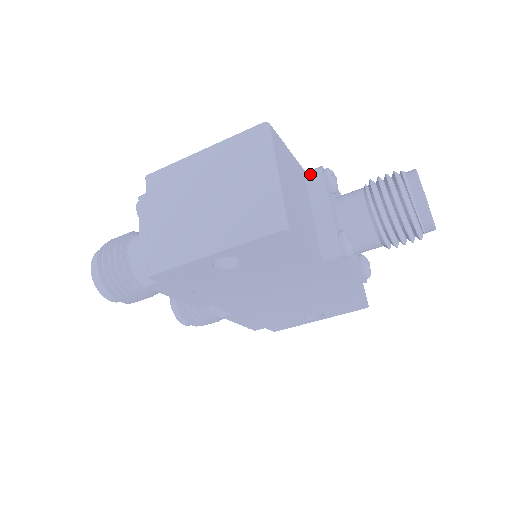
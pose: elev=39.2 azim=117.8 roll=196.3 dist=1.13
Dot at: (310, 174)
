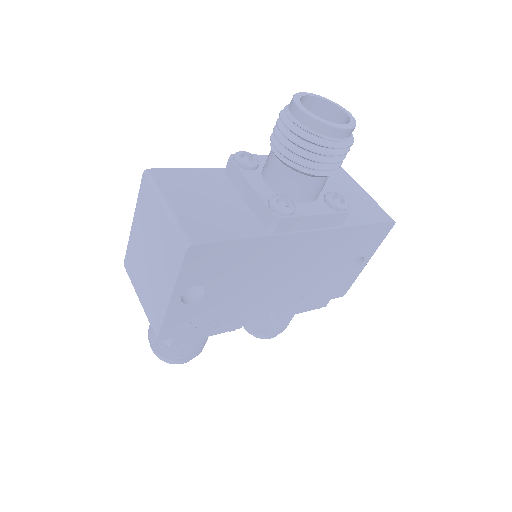
Dot at: (226, 169)
